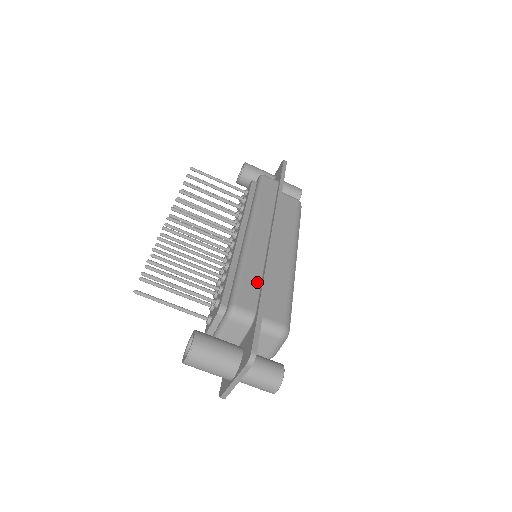
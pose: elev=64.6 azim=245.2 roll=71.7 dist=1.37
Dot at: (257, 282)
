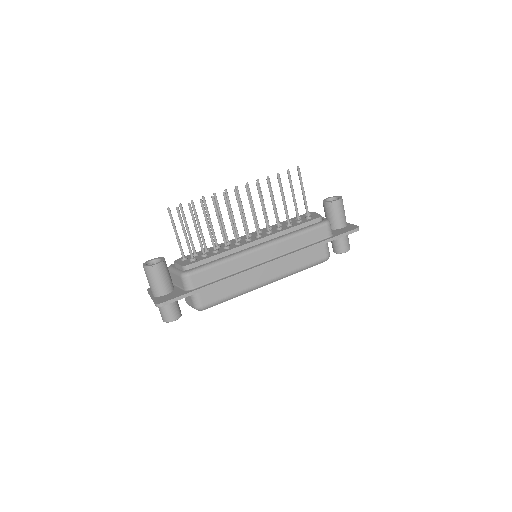
Dot at: (218, 277)
